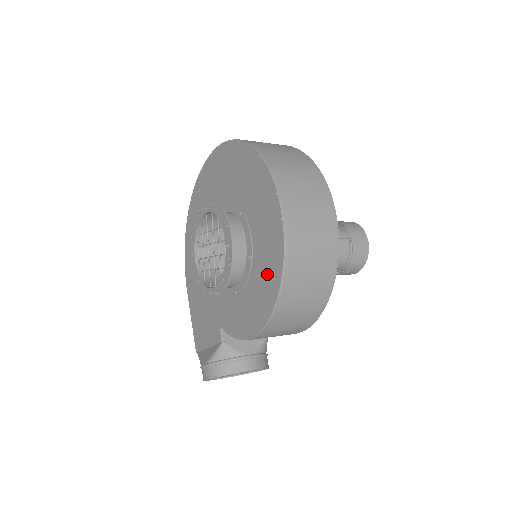
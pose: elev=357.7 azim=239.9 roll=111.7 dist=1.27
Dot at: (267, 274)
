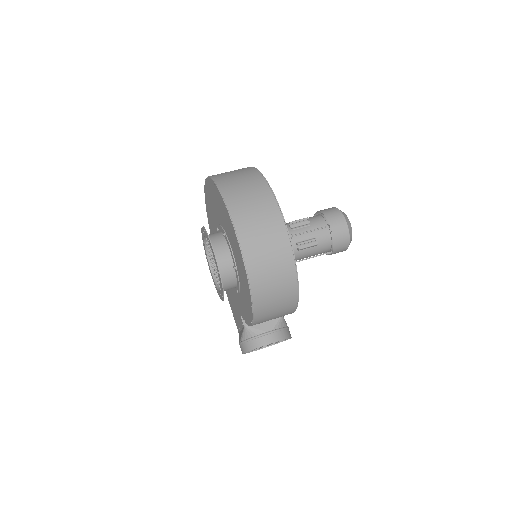
Dot at: (244, 281)
